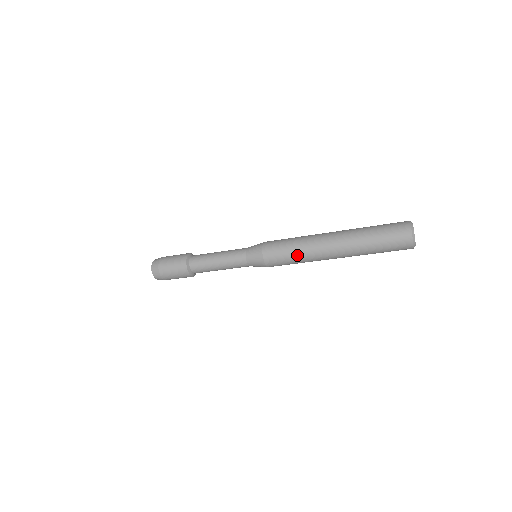
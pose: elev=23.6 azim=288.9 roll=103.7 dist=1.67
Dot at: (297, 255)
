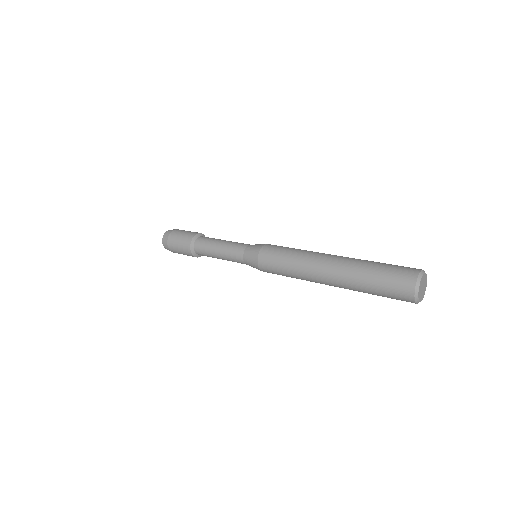
Dot at: (290, 274)
